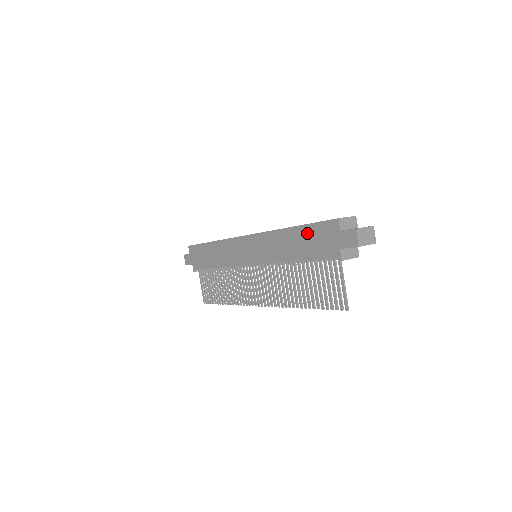
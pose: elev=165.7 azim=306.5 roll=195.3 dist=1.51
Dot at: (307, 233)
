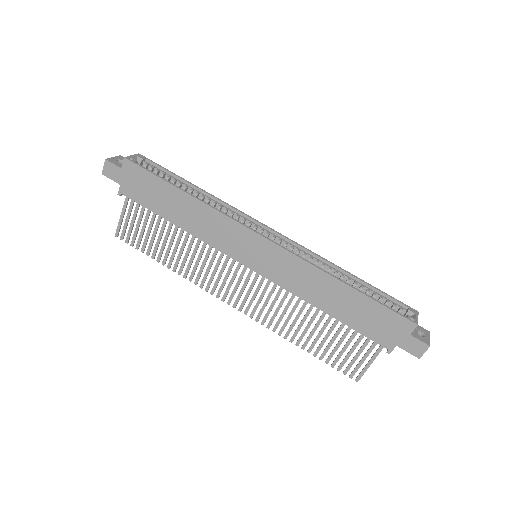
Dot at: (366, 306)
